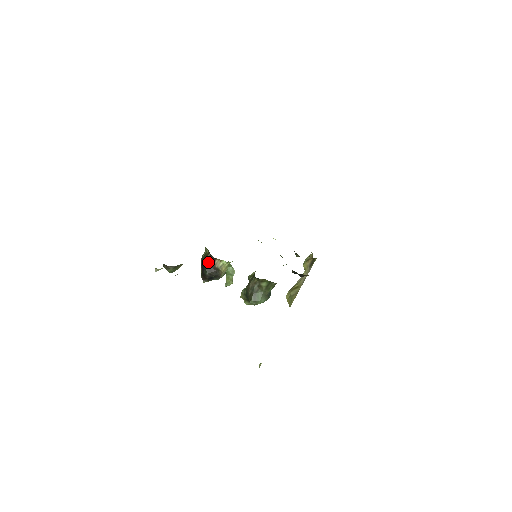
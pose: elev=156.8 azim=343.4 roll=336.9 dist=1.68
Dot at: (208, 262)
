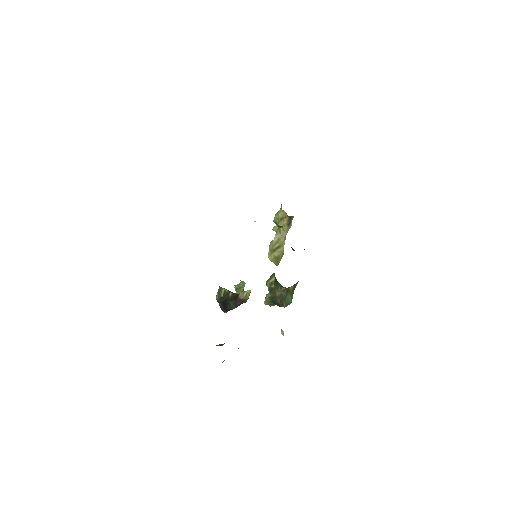
Dot at: (232, 300)
